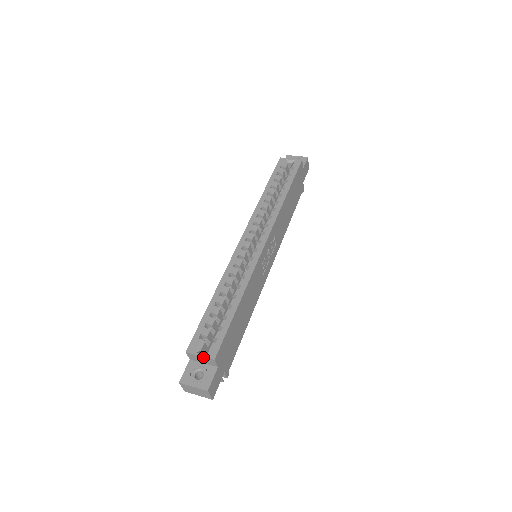
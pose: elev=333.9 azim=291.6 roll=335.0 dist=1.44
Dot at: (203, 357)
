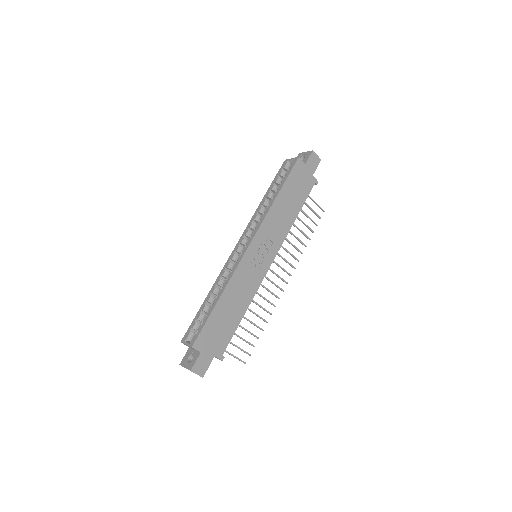
Dot at: (188, 345)
